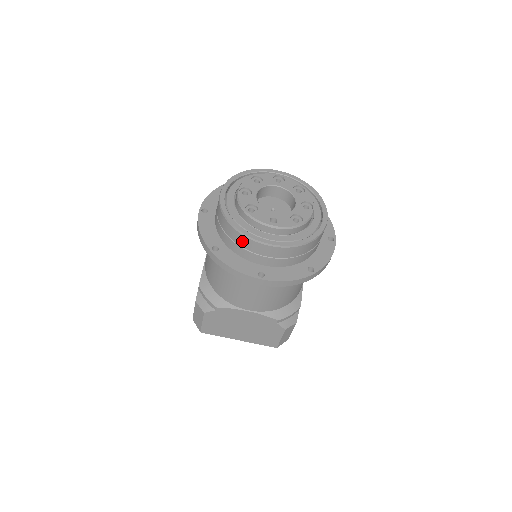
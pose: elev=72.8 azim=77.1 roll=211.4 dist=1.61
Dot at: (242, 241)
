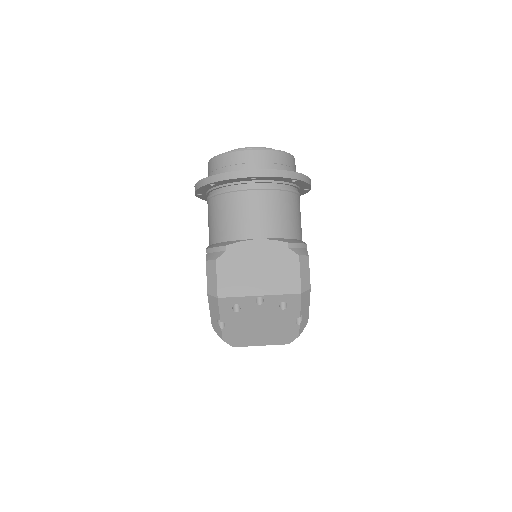
Dot at: (231, 159)
